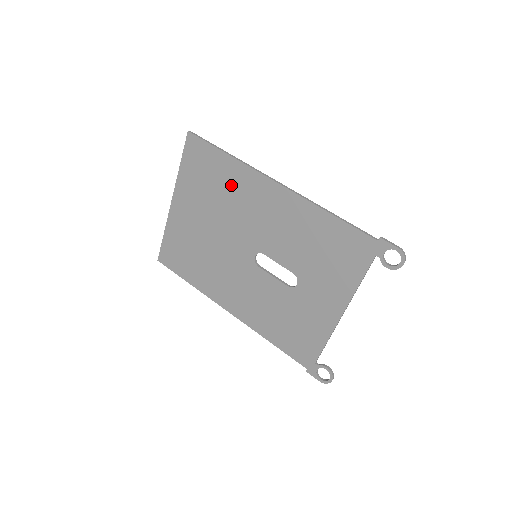
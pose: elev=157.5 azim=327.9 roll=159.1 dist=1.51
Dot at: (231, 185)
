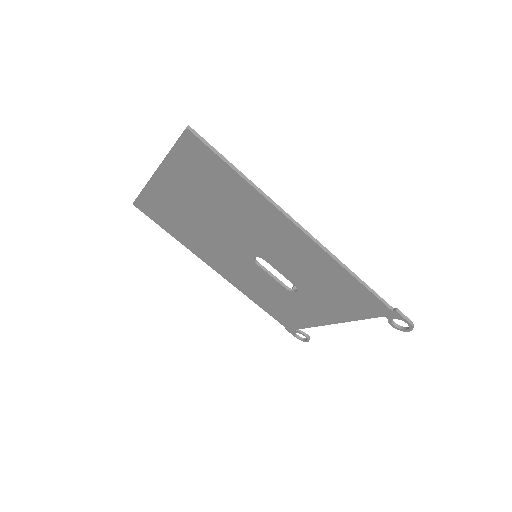
Dot at: (240, 202)
